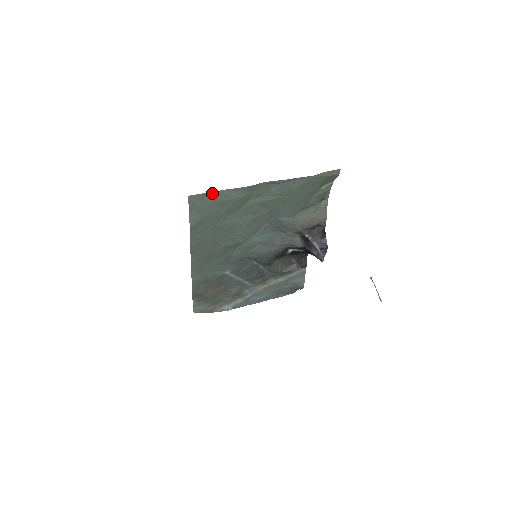
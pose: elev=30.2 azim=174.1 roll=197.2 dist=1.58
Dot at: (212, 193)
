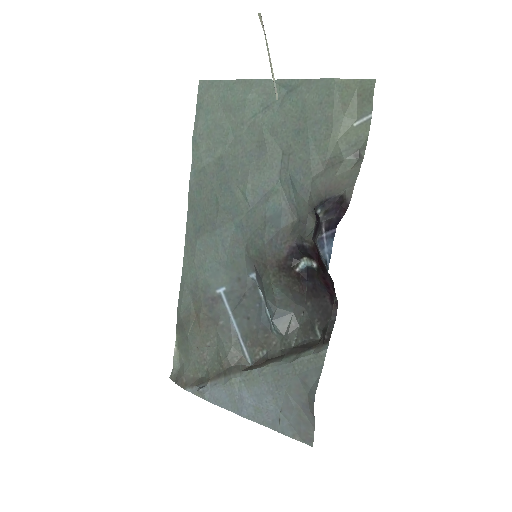
Dot at: (220, 83)
